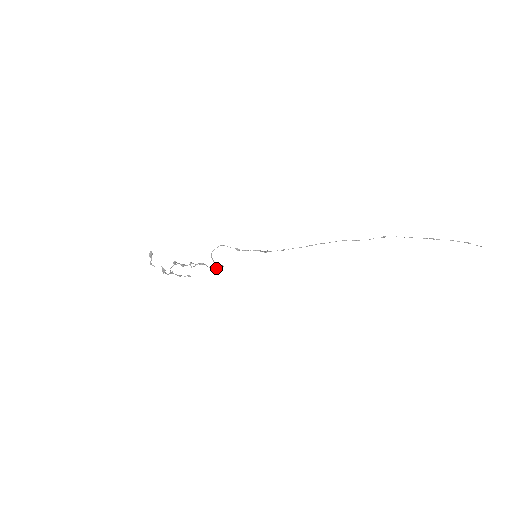
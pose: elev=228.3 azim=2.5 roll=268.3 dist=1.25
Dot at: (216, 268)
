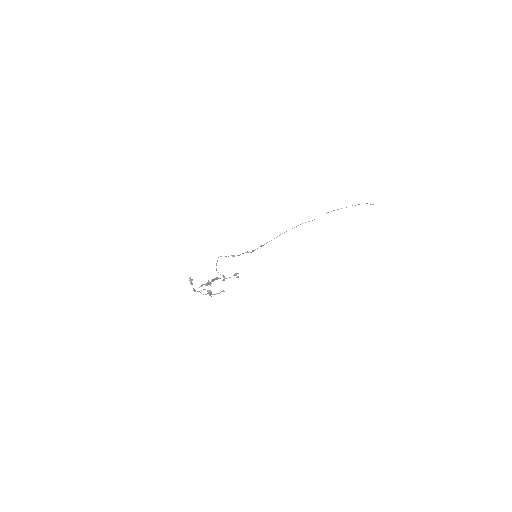
Dot at: (237, 277)
